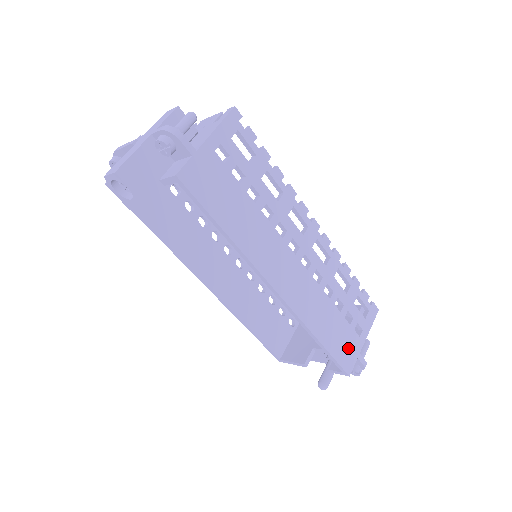
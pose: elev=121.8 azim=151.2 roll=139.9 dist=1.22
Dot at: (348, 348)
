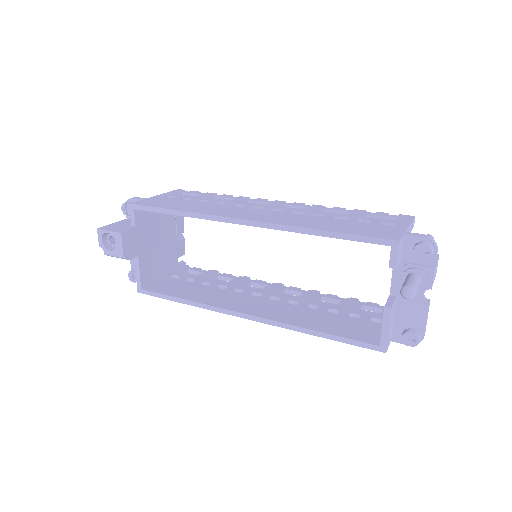
Dot at: (379, 231)
